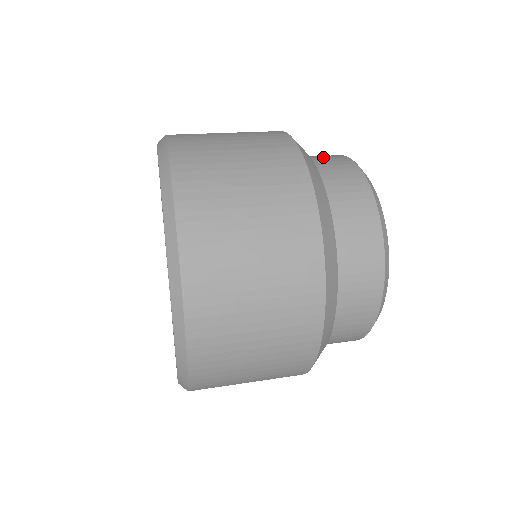
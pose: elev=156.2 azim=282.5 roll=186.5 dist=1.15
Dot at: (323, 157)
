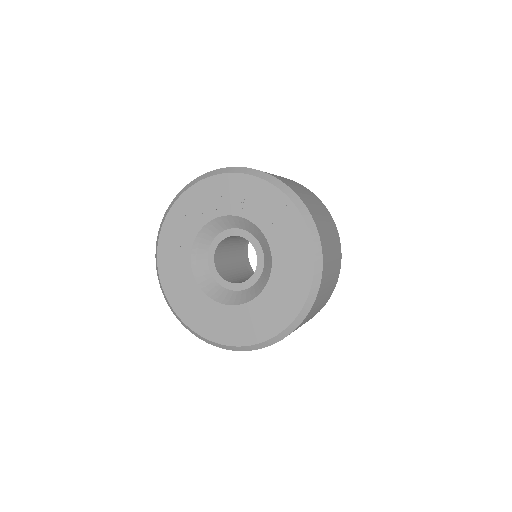
Dot at: occluded
